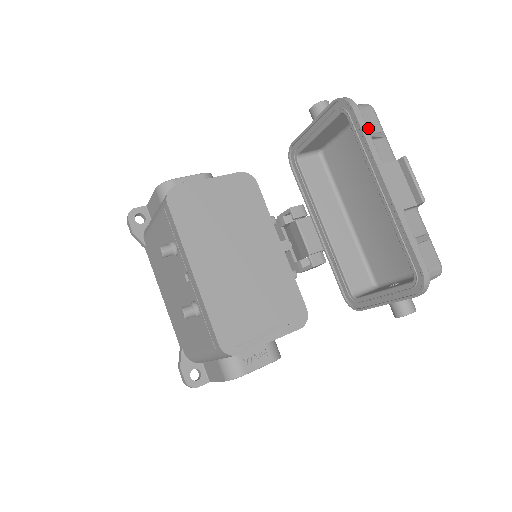
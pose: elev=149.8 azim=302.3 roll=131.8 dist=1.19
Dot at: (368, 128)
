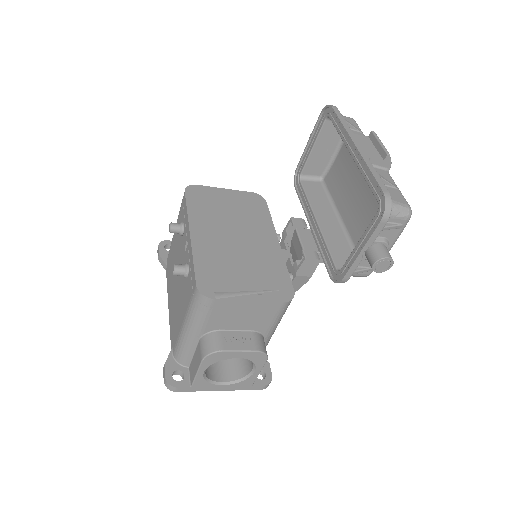
Dot at: occluded
